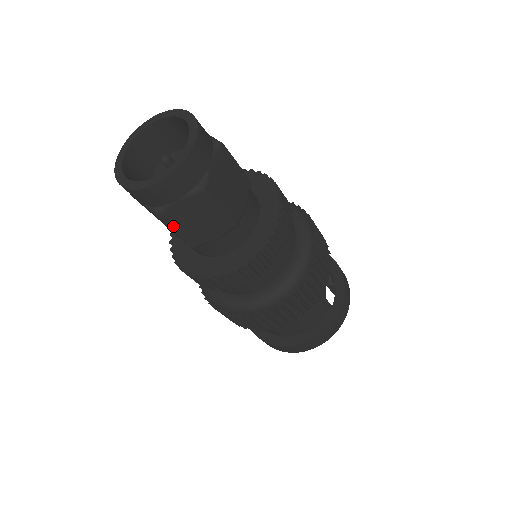
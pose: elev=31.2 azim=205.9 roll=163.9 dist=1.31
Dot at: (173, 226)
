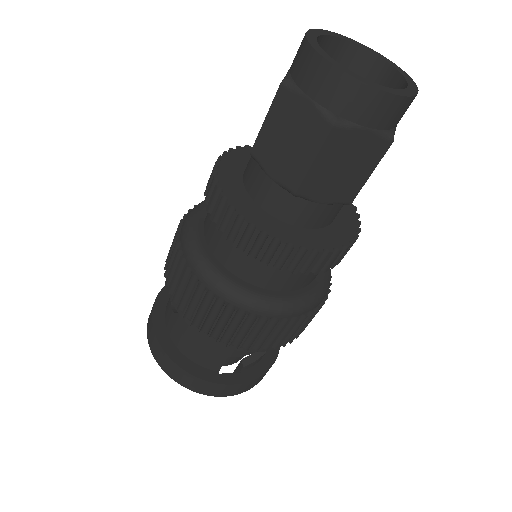
Dot at: (273, 112)
